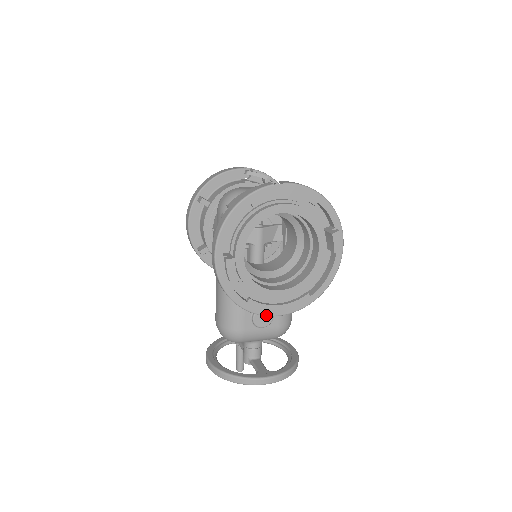
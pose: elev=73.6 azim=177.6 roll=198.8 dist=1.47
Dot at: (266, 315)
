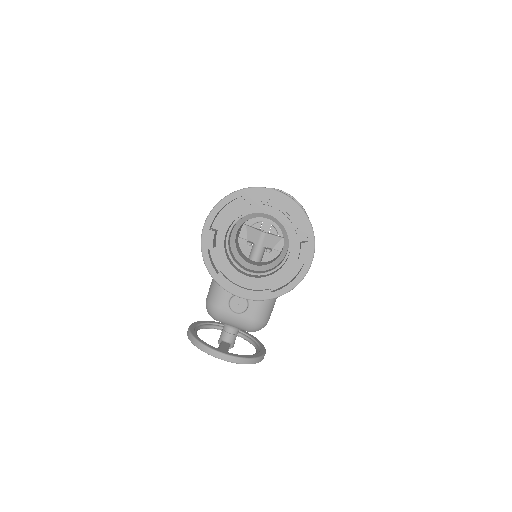
Dot at: (229, 292)
